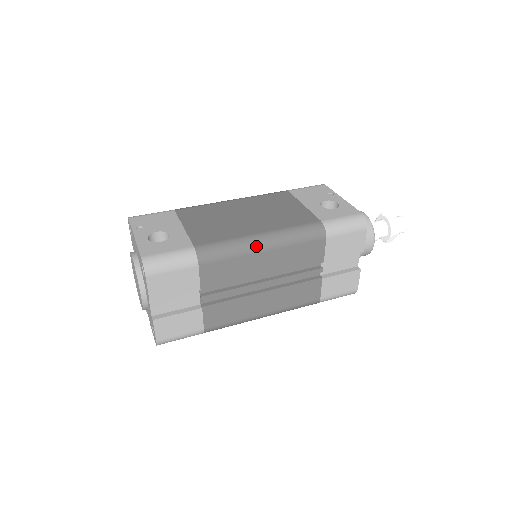
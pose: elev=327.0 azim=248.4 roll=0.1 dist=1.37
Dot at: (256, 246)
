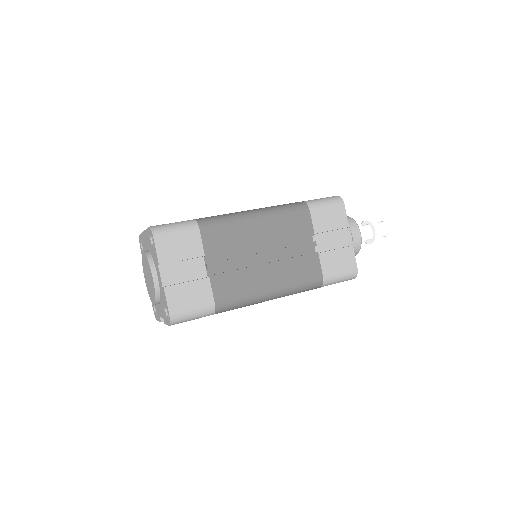
Dot at: (248, 215)
